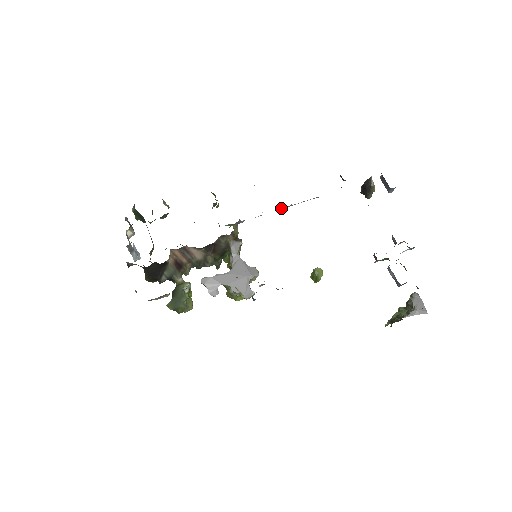
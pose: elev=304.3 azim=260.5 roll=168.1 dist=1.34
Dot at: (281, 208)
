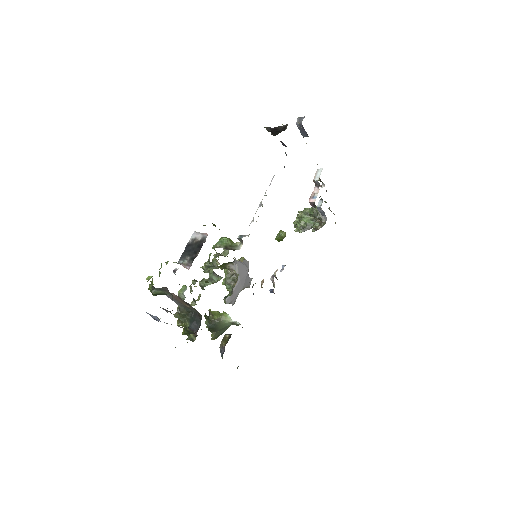
Dot at: (261, 204)
